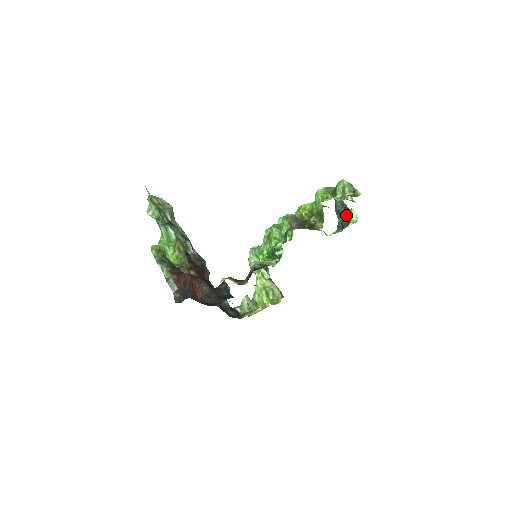
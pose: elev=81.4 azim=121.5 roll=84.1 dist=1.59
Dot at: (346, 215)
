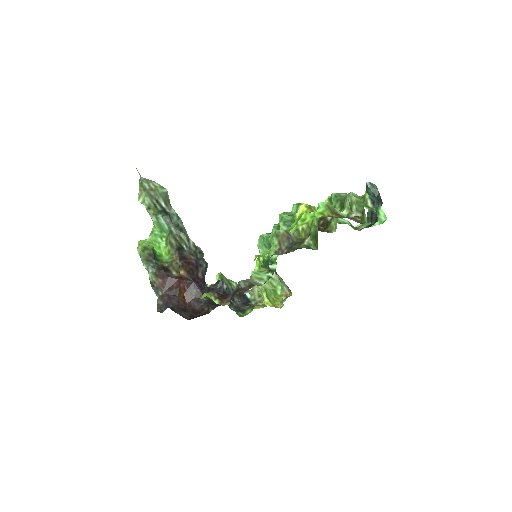
Dot at: (377, 207)
